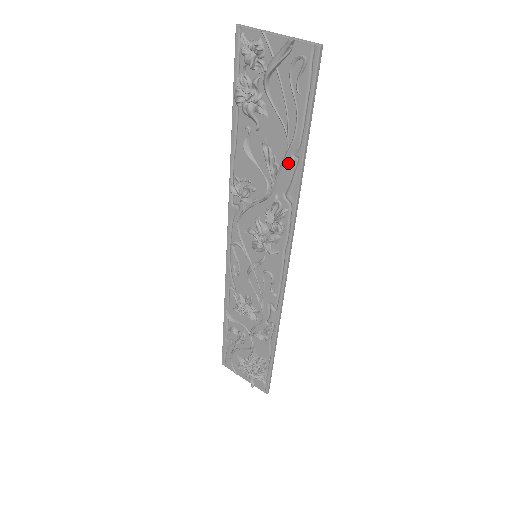
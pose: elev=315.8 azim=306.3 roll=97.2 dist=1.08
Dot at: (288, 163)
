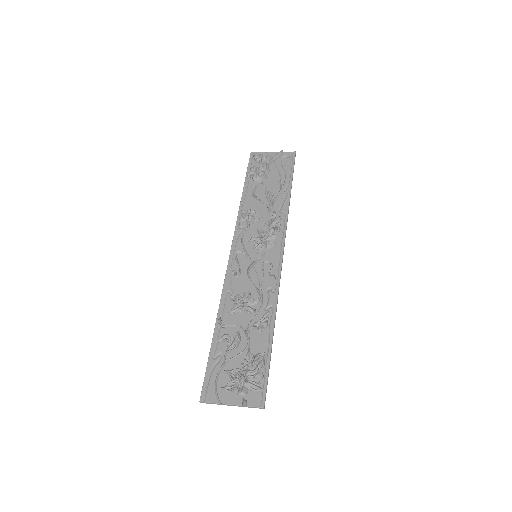
Dot at: (281, 195)
